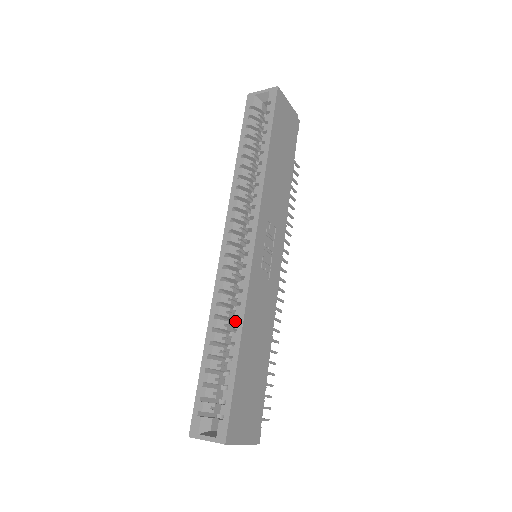
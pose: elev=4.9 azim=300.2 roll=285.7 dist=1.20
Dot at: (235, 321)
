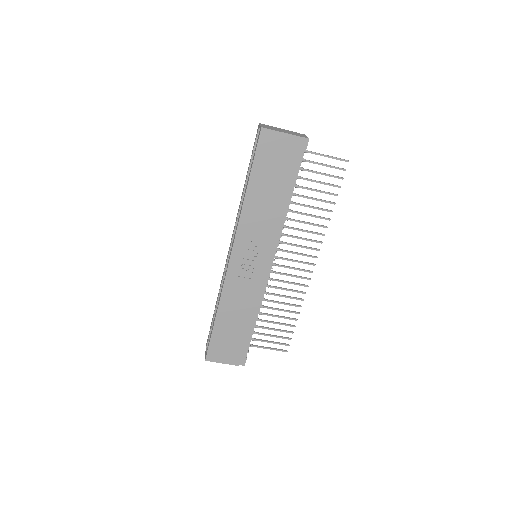
Dot at: occluded
